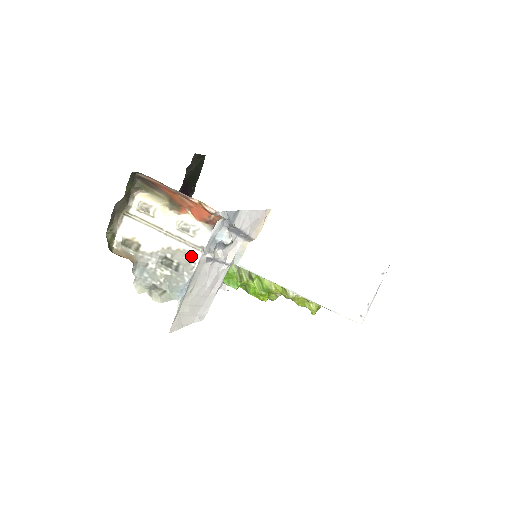
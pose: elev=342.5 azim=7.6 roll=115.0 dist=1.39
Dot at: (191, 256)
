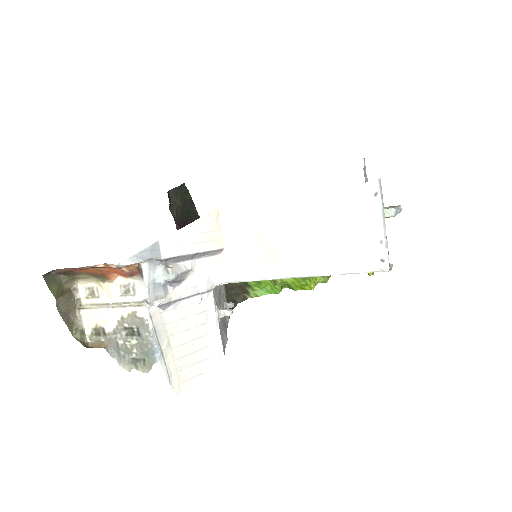
Dot at: (140, 315)
